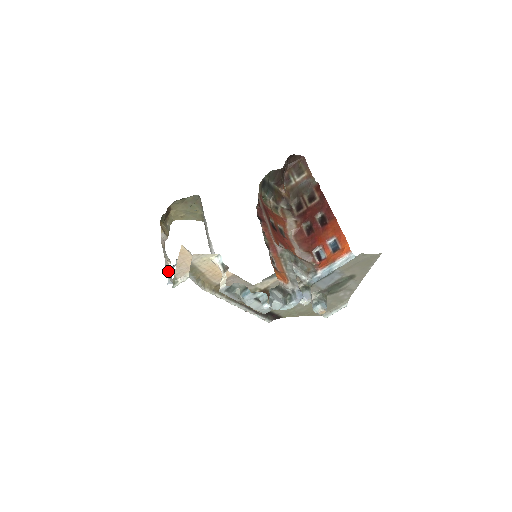
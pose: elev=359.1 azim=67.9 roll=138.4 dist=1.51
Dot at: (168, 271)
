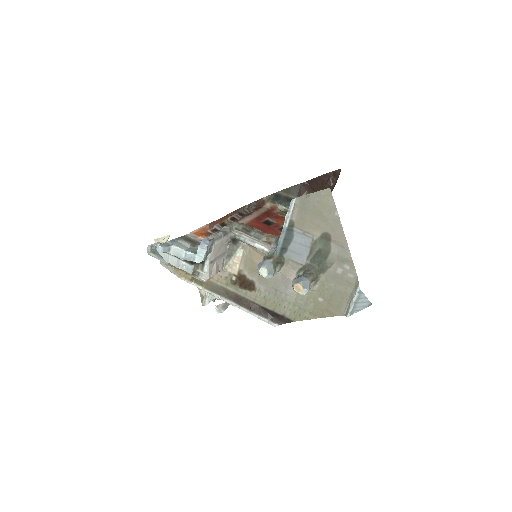
Dot at: (226, 306)
